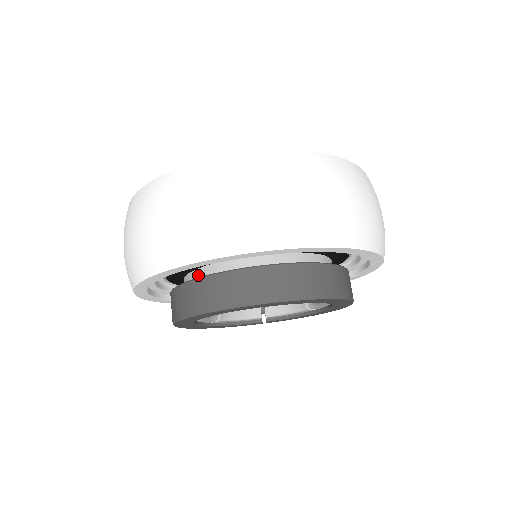
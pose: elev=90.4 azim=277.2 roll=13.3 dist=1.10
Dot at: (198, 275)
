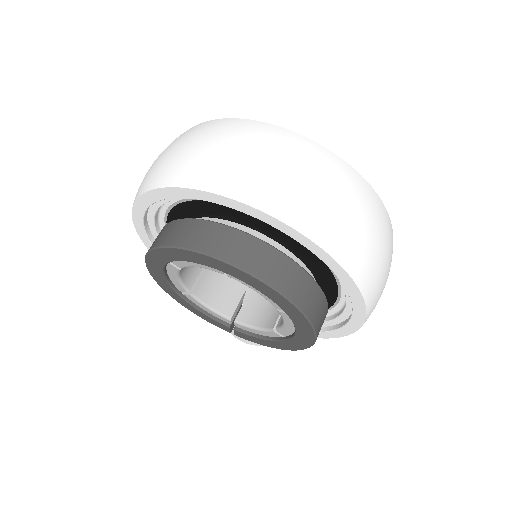
Dot at: occluded
